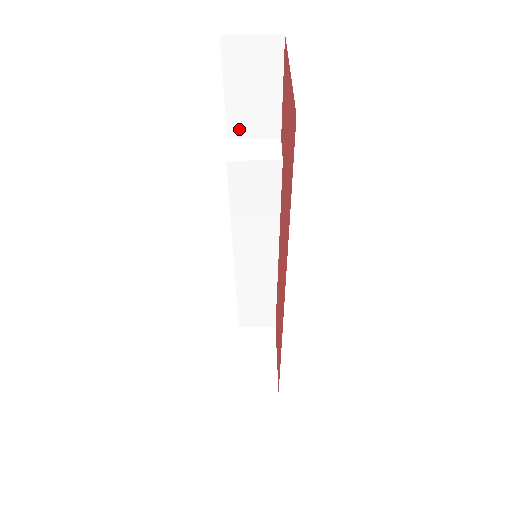
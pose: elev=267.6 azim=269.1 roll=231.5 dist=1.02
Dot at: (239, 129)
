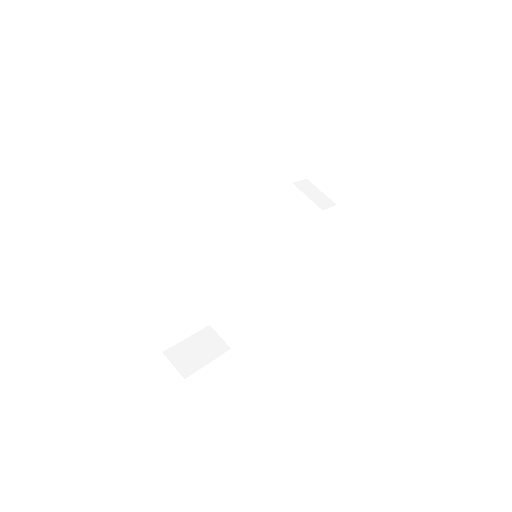
Dot at: (318, 177)
